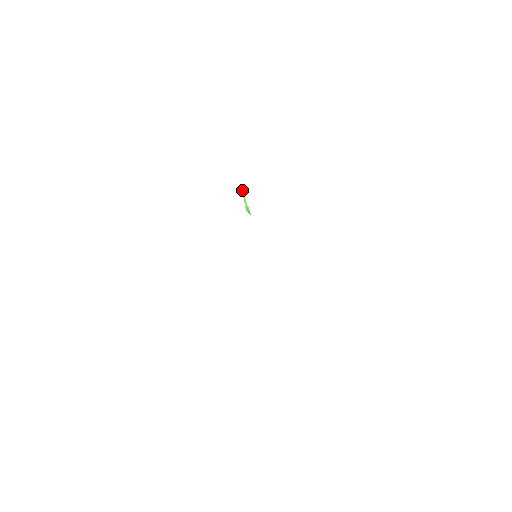
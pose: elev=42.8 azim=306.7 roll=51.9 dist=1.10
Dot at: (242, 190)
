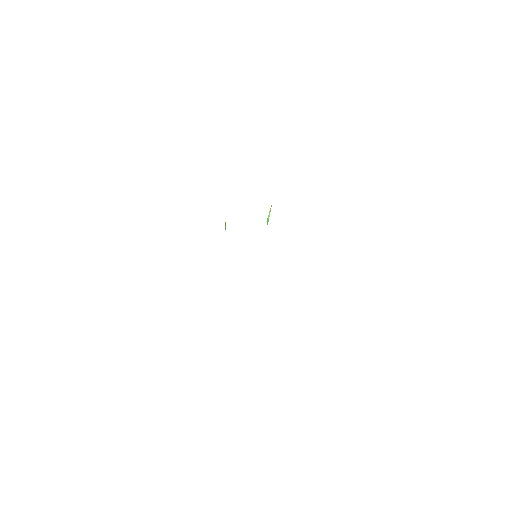
Dot at: occluded
